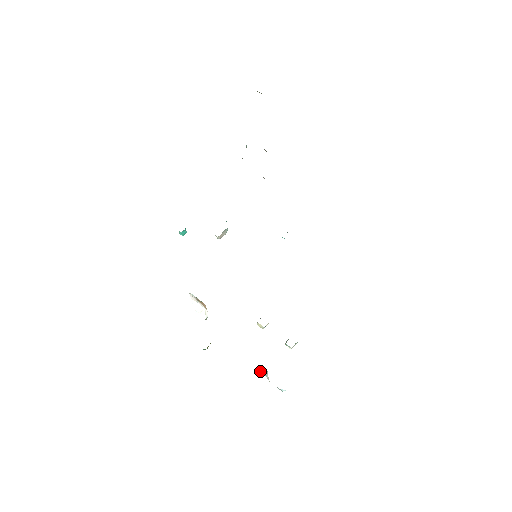
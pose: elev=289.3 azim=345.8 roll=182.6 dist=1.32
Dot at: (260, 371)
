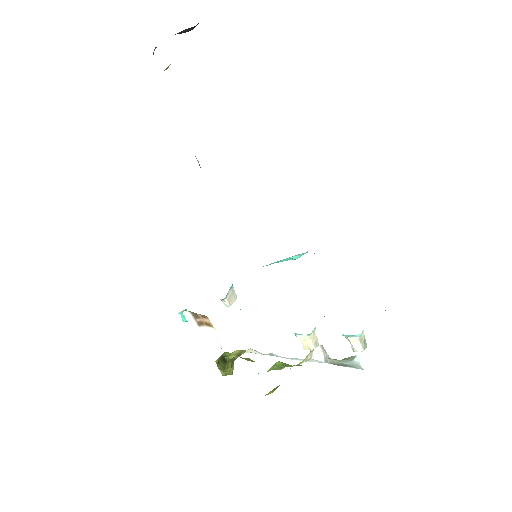
Dot at: (314, 357)
